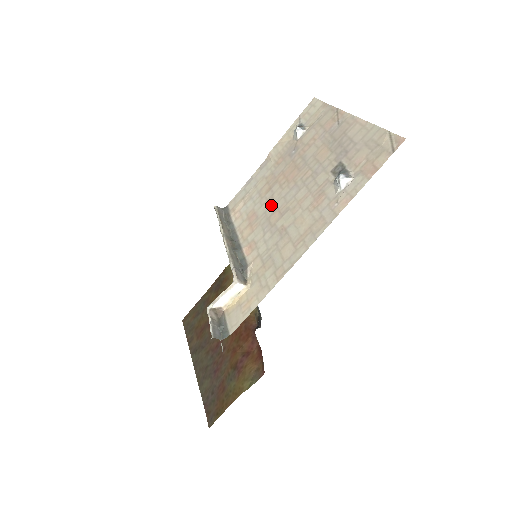
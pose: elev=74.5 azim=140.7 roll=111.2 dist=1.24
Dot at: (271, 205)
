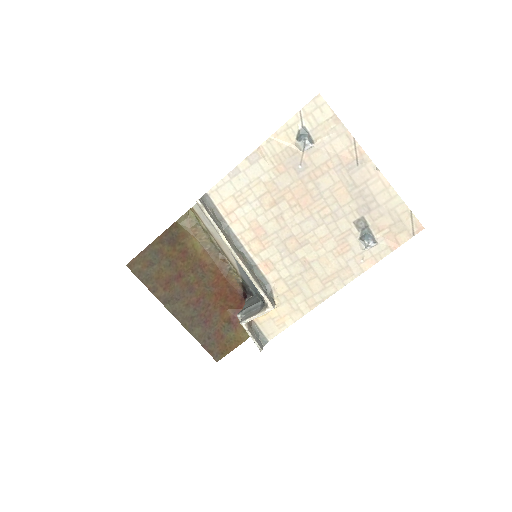
Dot at: (283, 227)
